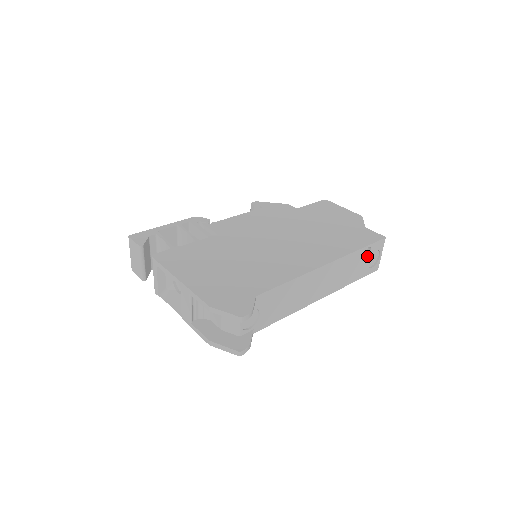
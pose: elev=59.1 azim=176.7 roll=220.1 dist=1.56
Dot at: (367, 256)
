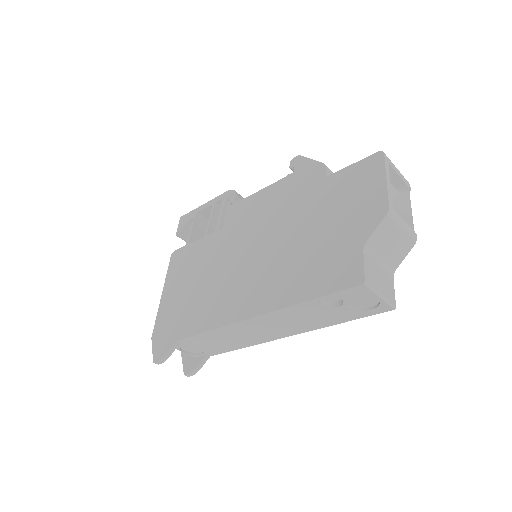
Dot at: (342, 301)
